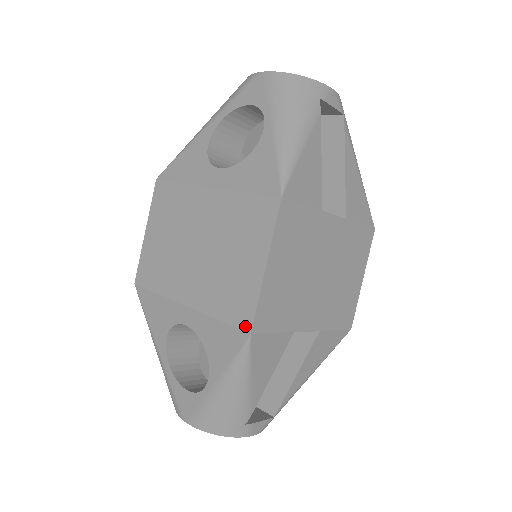
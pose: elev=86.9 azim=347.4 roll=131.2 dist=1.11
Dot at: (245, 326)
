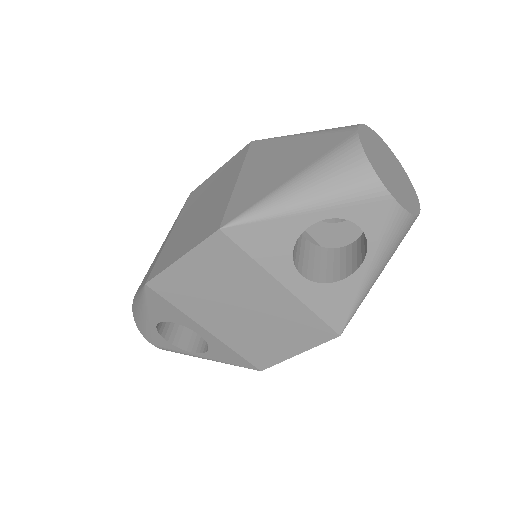
Dot at: (259, 367)
